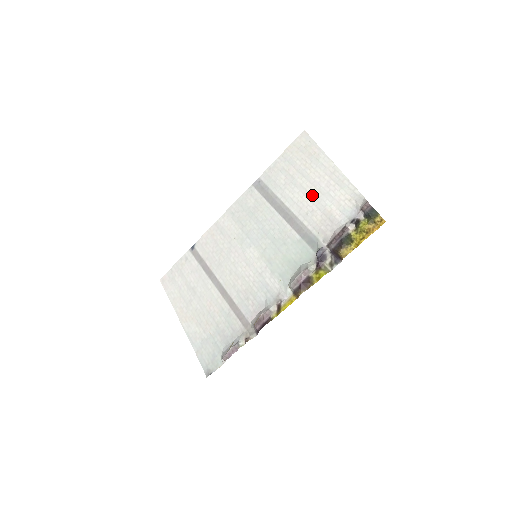
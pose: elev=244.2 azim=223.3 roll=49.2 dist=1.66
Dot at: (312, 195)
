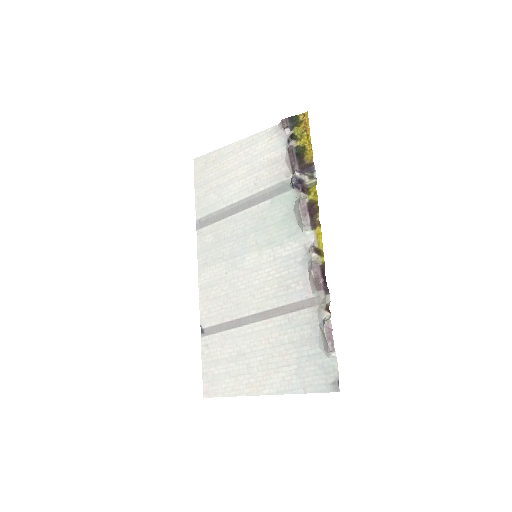
Dot at: (244, 173)
